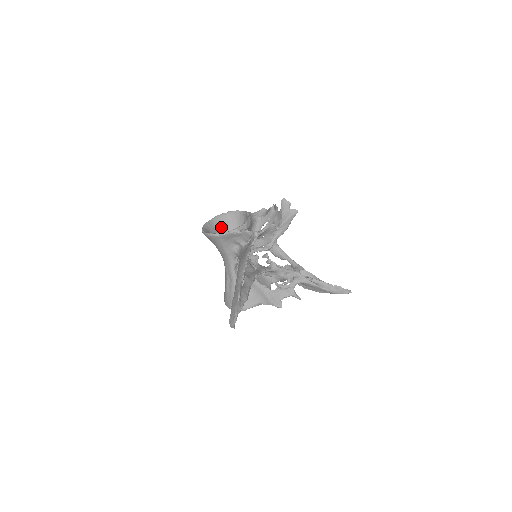
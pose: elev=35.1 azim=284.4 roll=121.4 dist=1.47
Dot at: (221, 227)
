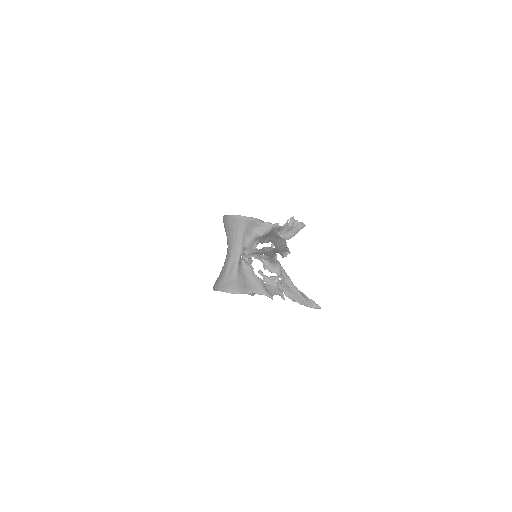
Dot at: occluded
